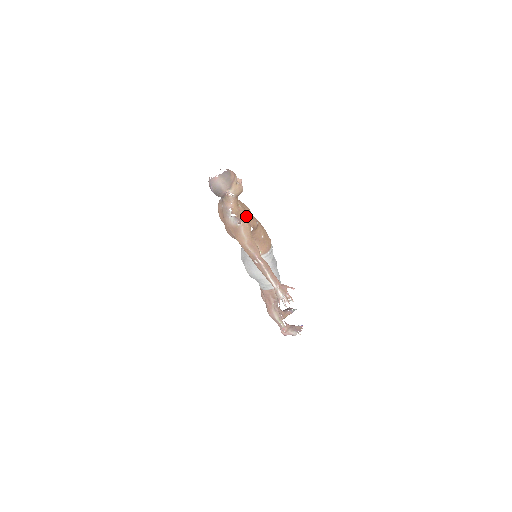
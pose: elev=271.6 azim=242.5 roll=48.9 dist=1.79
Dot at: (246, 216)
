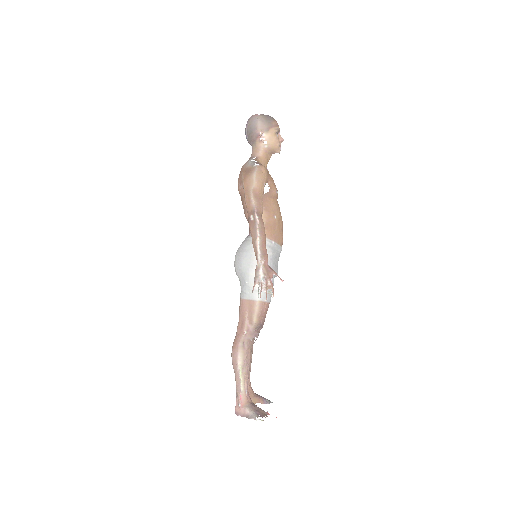
Dot at: (268, 173)
